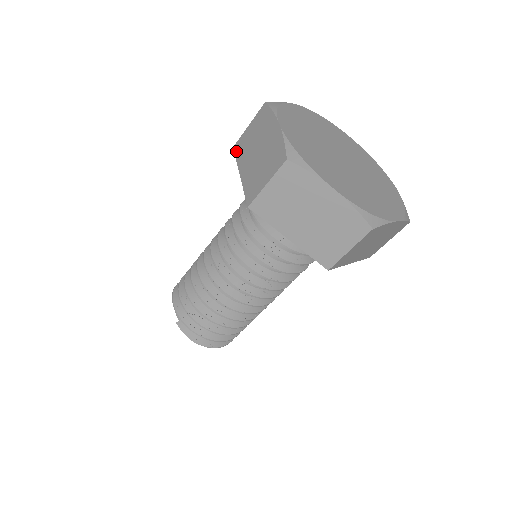
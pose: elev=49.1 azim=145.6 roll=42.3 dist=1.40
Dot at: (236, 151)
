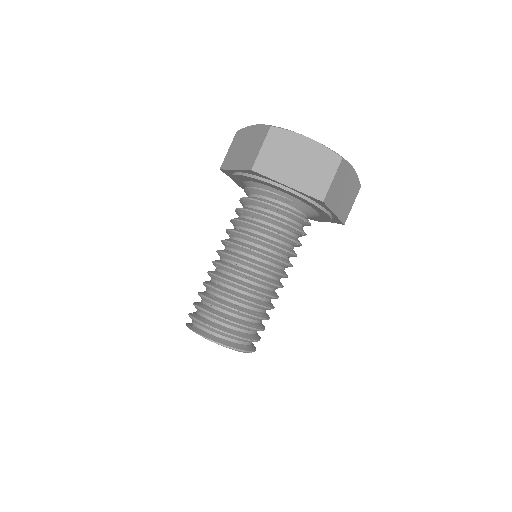
Dot at: occluded
